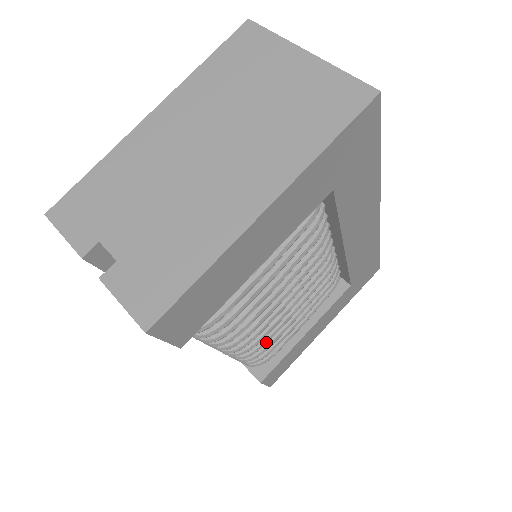
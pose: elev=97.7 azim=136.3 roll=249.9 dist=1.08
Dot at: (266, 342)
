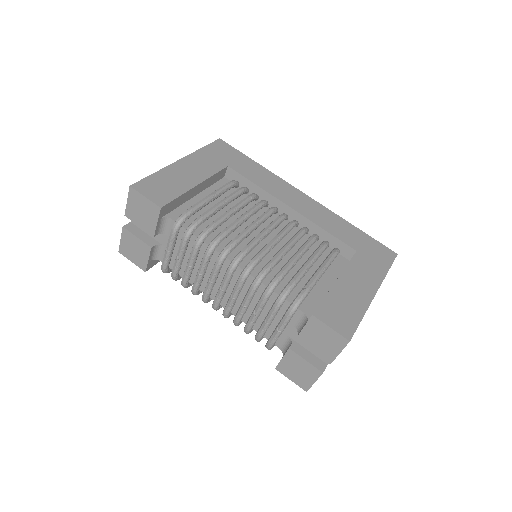
Dot at: (272, 262)
